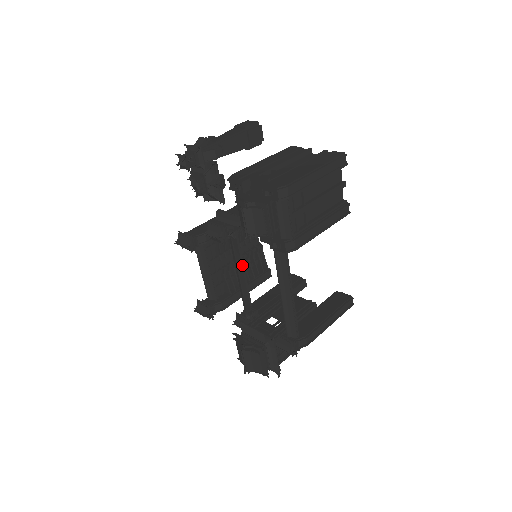
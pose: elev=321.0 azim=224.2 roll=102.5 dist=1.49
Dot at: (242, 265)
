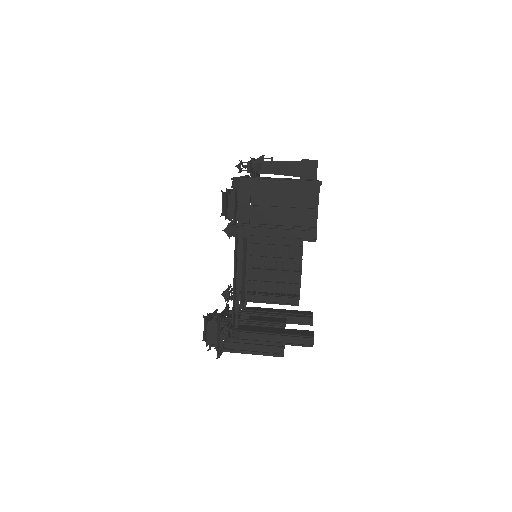
Dot at: (247, 260)
